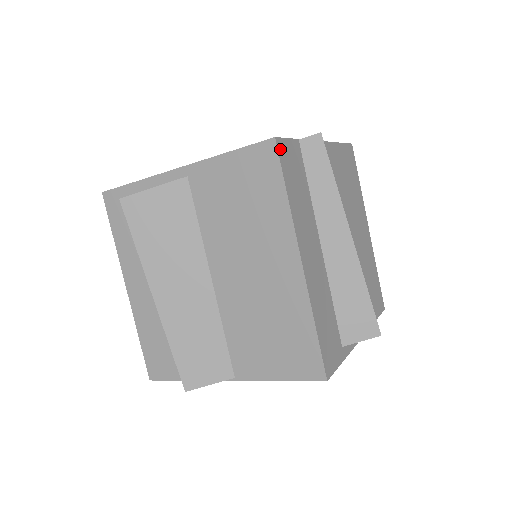
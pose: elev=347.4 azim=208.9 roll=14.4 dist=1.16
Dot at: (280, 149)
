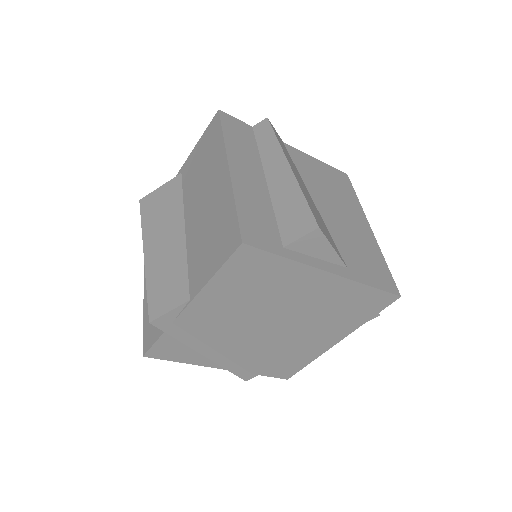
Dot at: (223, 116)
